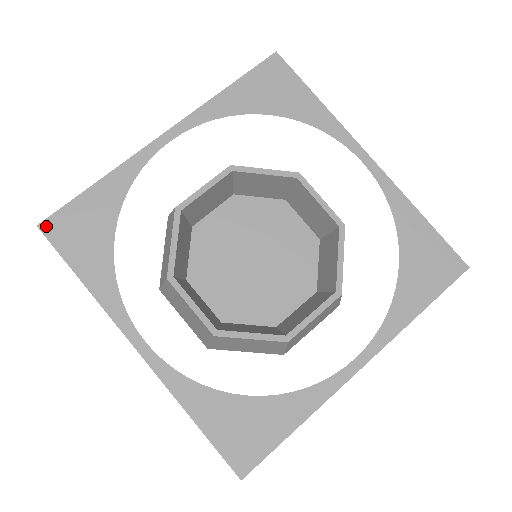
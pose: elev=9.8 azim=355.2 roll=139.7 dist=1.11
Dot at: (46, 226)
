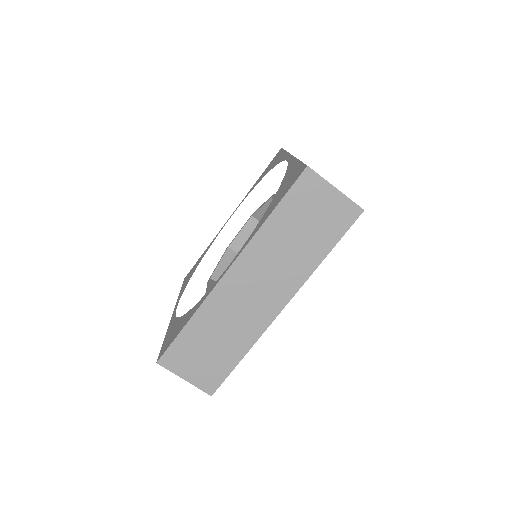
Dot at: occluded
